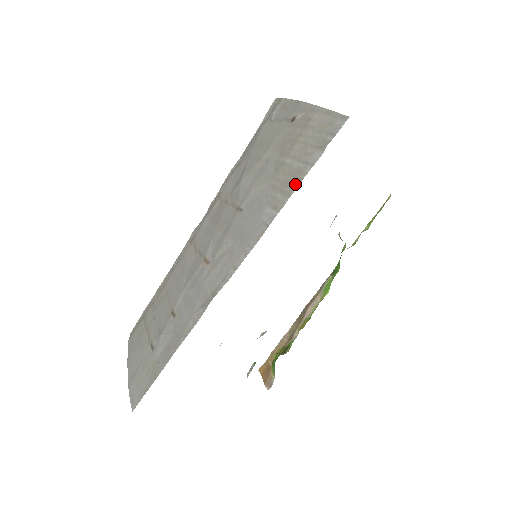
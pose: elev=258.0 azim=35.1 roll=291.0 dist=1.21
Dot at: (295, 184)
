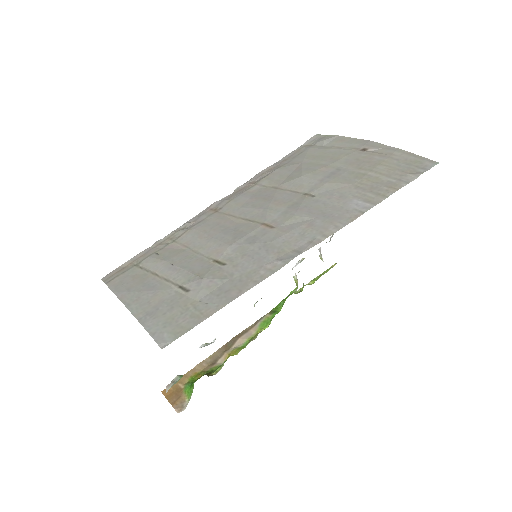
Dot at: (390, 190)
